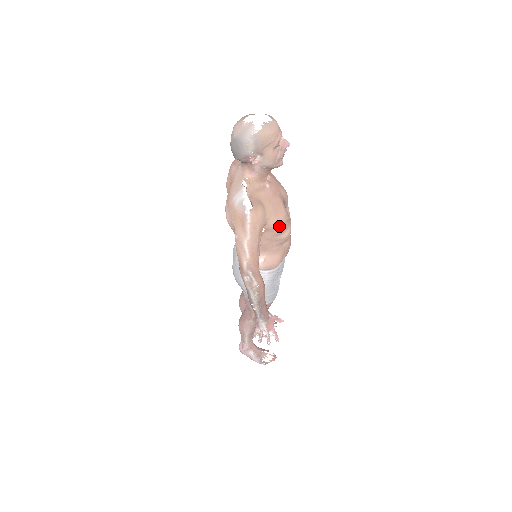
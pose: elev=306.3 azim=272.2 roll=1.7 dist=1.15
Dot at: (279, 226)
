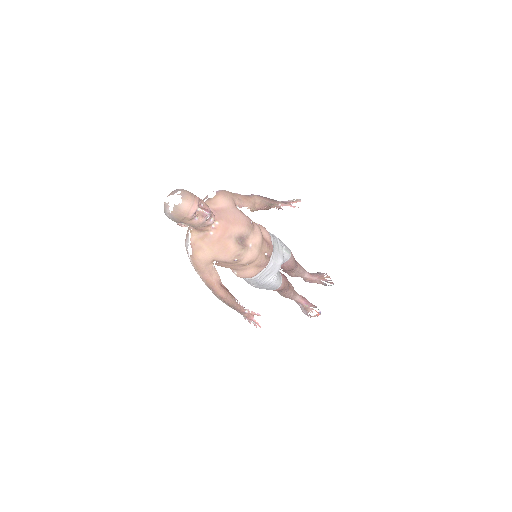
Dot at: (229, 260)
